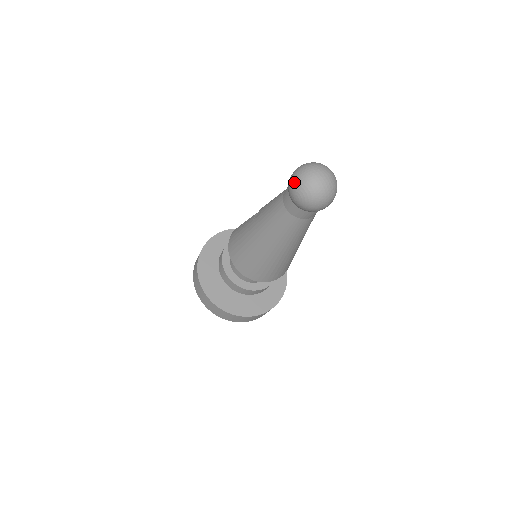
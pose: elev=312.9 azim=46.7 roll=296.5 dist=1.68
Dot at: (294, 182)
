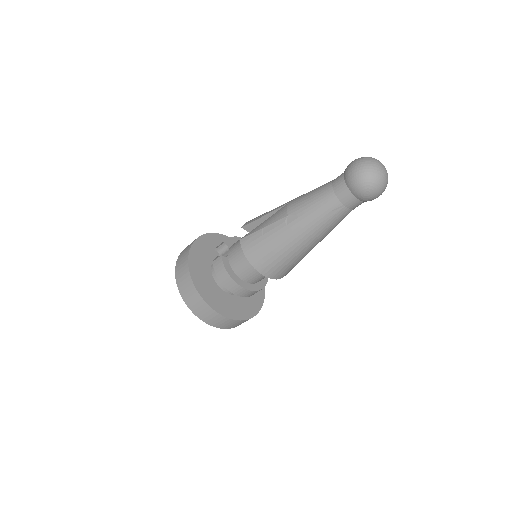
Dot at: (365, 181)
